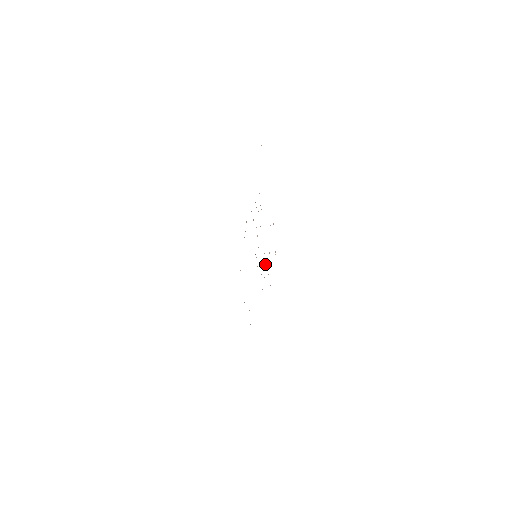
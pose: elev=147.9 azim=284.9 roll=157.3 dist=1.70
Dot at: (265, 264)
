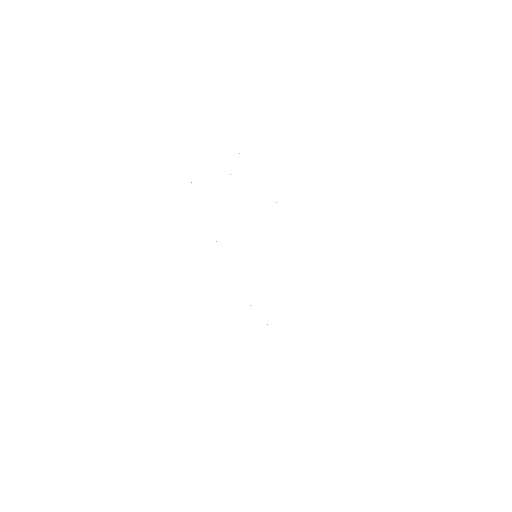
Dot at: occluded
